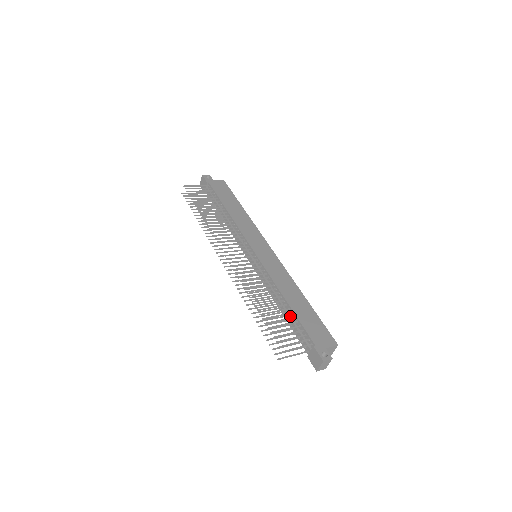
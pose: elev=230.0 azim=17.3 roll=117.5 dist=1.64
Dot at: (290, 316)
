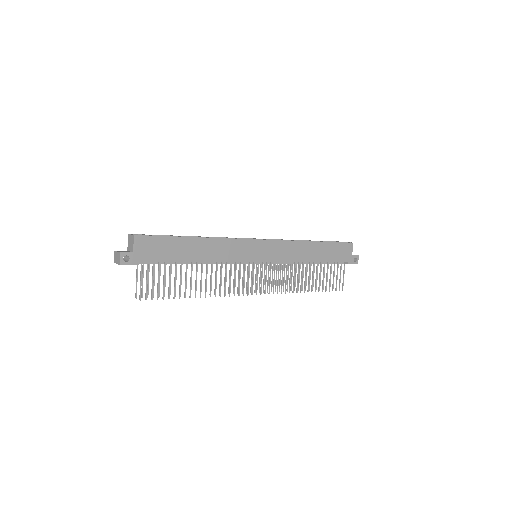
Dot at: (319, 263)
